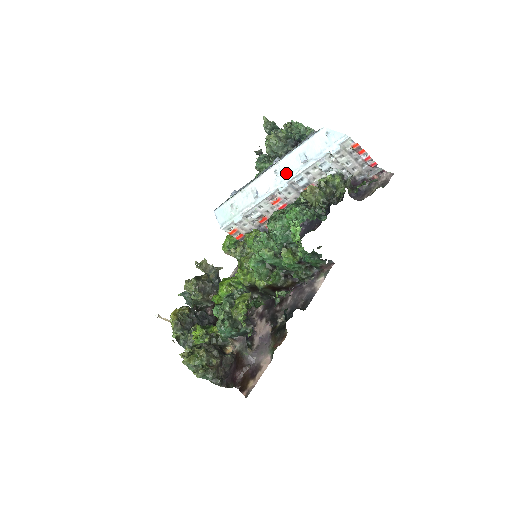
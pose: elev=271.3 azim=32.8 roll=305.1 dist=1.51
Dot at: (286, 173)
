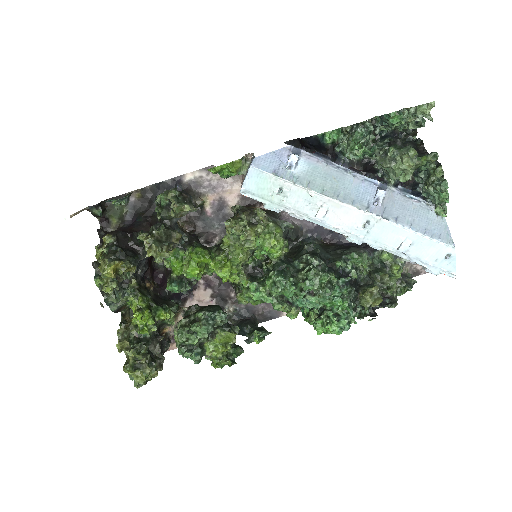
Dot at: (374, 236)
